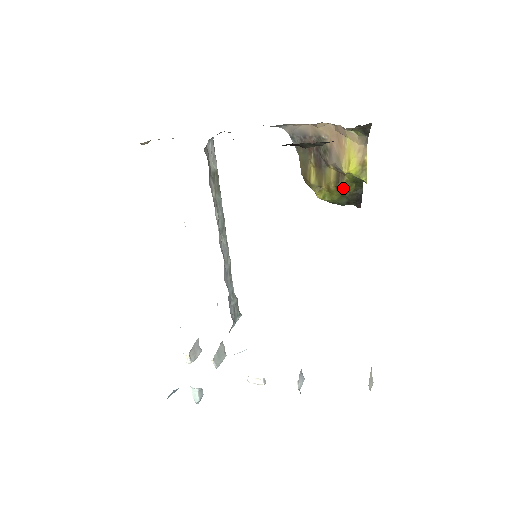
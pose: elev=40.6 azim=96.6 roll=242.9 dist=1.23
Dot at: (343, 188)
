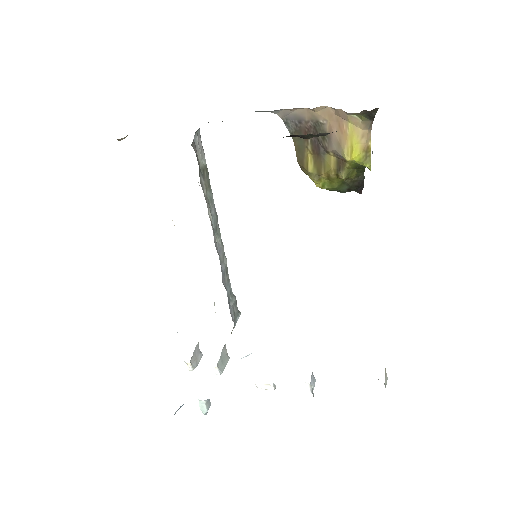
Dot at: (344, 176)
